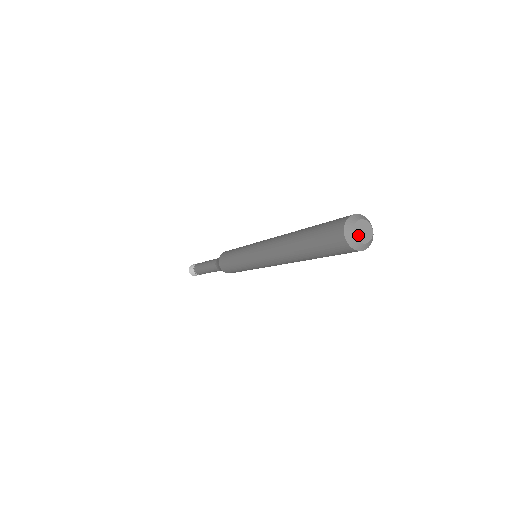
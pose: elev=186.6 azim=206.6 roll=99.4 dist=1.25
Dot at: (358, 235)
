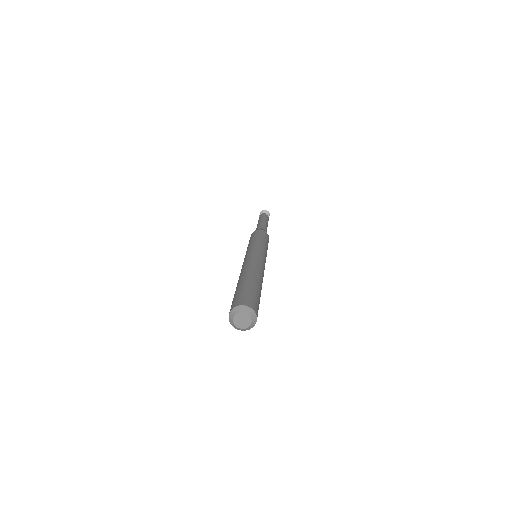
Dot at: (236, 321)
